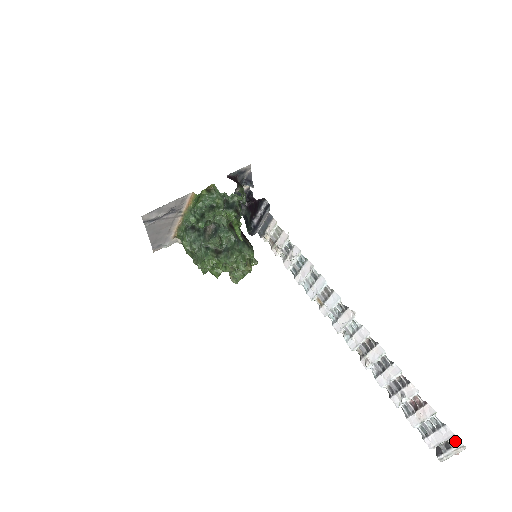
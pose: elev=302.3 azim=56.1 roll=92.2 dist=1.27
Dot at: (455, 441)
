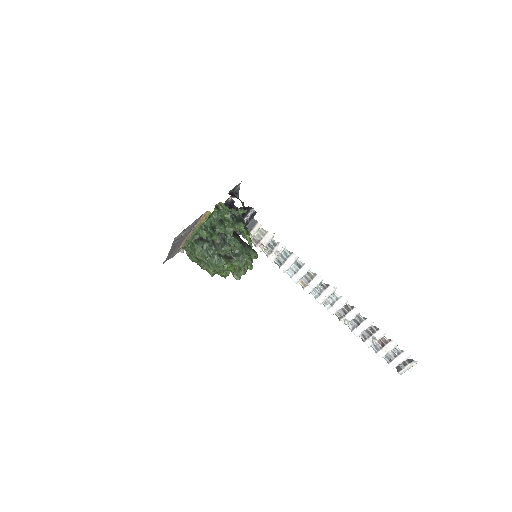
Dot at: (410, 360)
